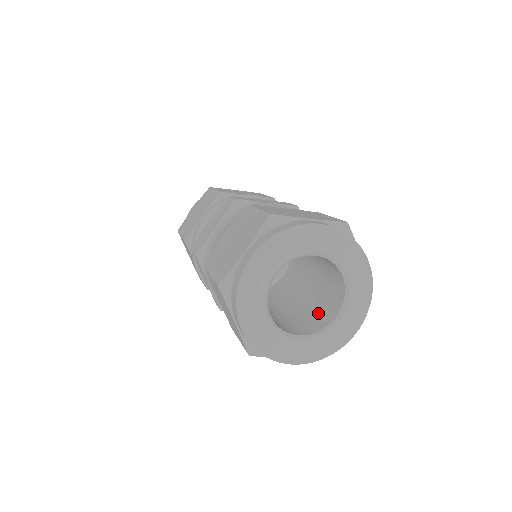
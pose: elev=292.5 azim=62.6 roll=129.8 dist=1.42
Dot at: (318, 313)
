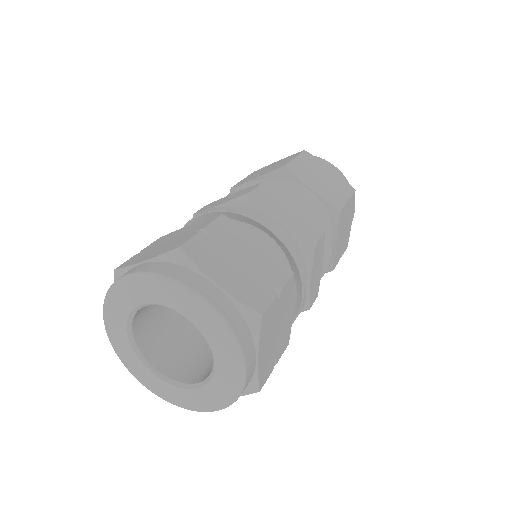
Dot at: (203, 362)
